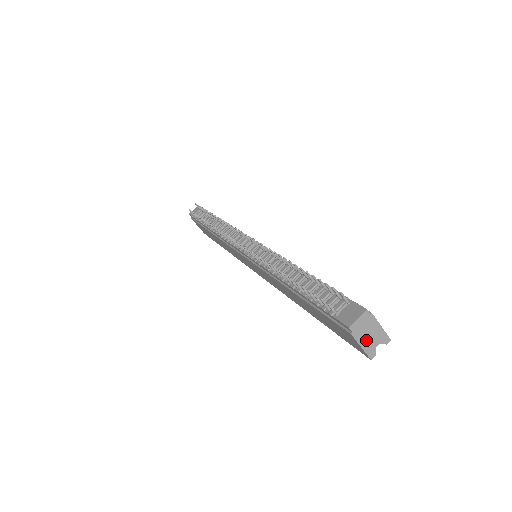
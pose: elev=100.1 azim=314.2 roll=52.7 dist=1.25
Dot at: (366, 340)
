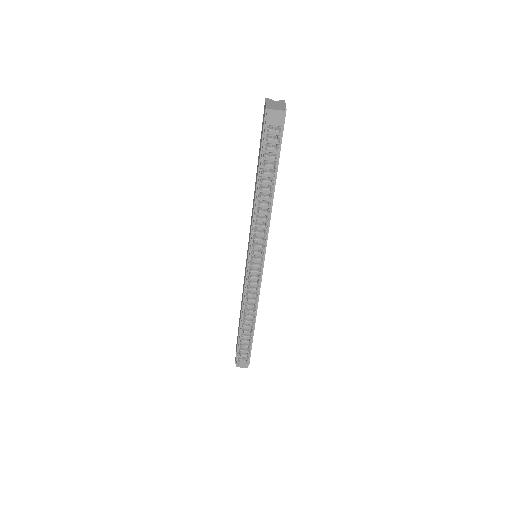
Dot at: occluded
